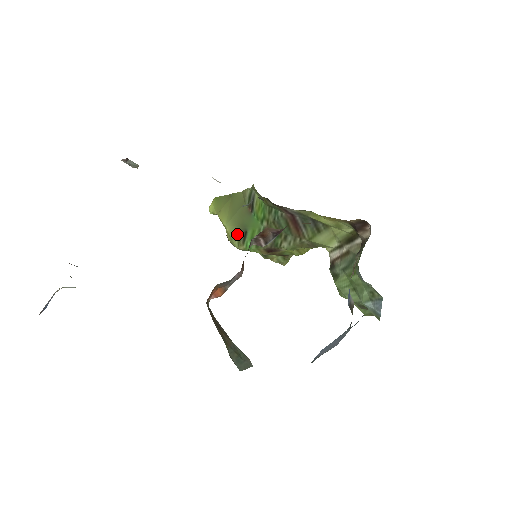
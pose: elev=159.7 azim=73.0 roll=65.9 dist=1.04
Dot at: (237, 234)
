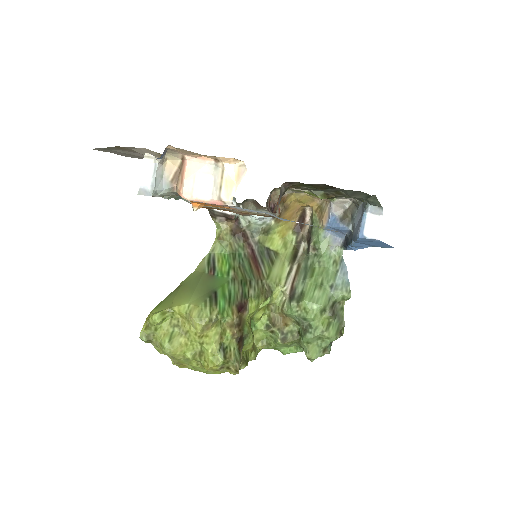
Dot at: (206, 300)
